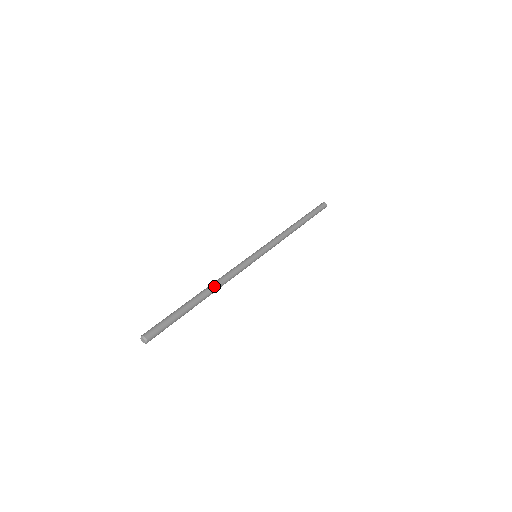
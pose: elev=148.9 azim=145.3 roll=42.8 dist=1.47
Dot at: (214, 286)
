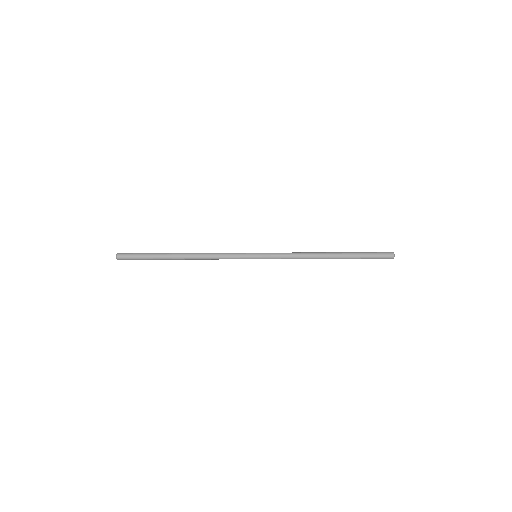
Dot at: (193, 253)
